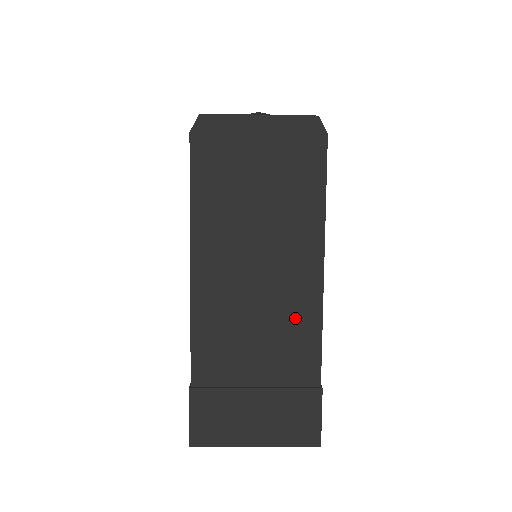
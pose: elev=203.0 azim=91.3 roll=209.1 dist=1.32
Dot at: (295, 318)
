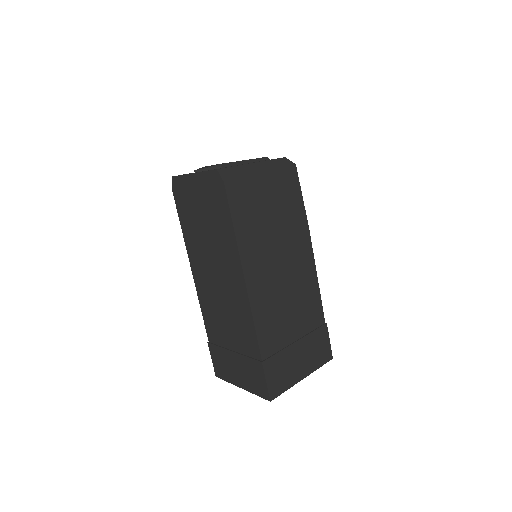
Dot at: (239, 311)
